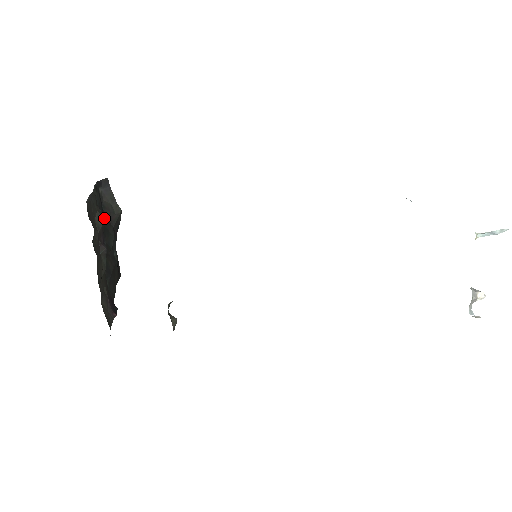
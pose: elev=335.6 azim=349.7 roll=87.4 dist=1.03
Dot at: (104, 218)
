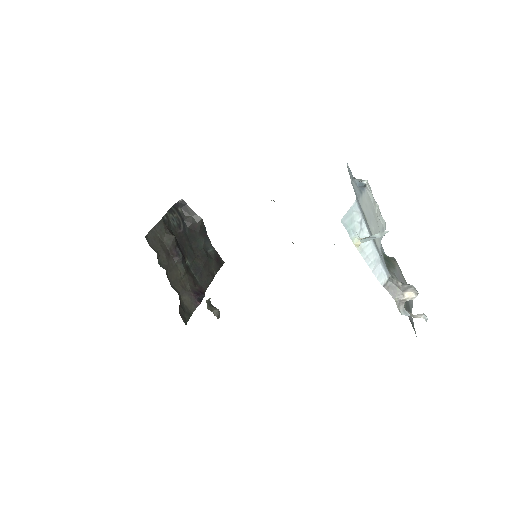
Dot at: (173, 237)
